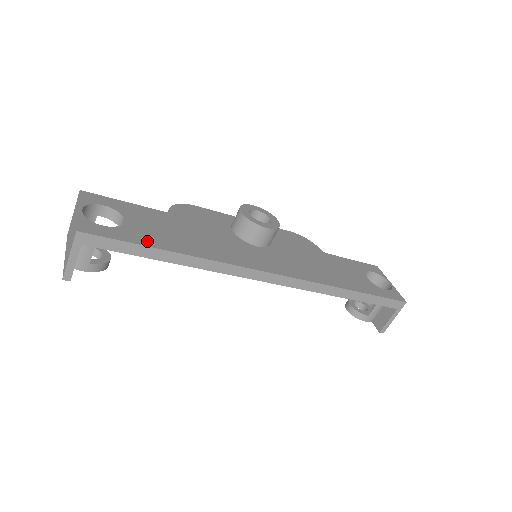
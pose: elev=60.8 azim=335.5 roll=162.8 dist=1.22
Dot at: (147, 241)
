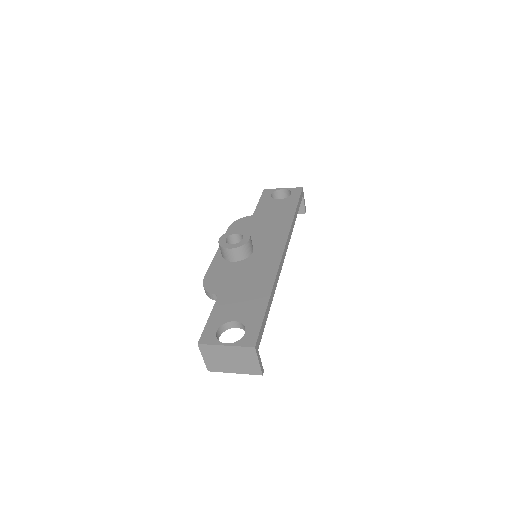
Dot at: (259, 311)
